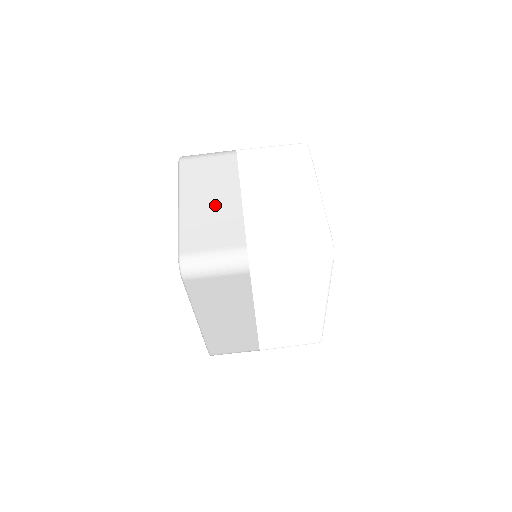
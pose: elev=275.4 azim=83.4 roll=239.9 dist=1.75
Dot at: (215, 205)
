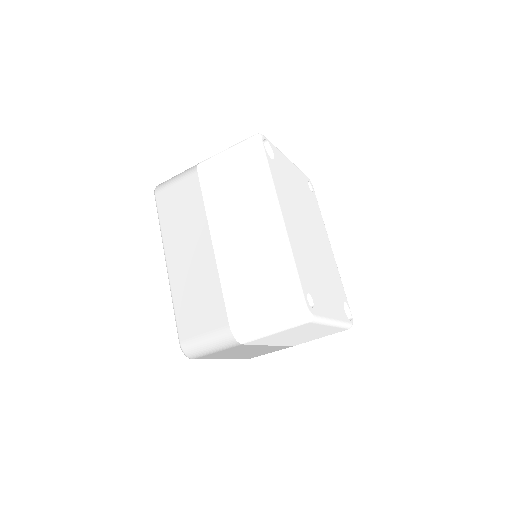
Dot at: occluded
